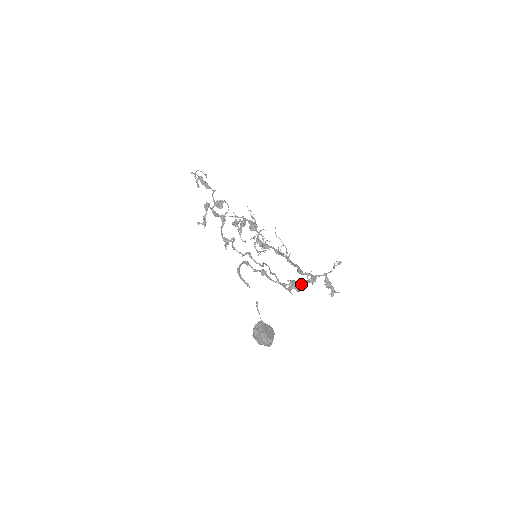
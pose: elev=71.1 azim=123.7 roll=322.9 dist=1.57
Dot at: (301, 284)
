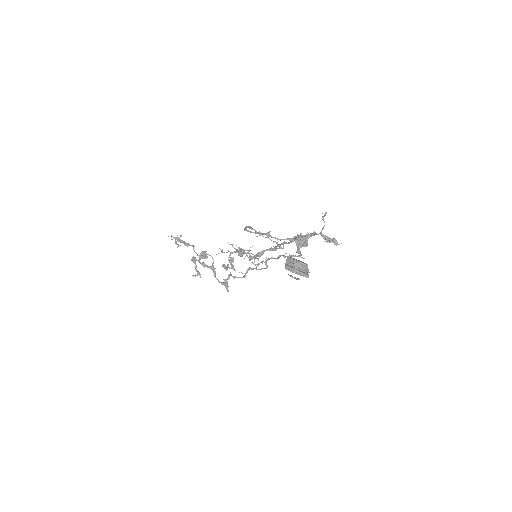
Dot at: (305, 237)
